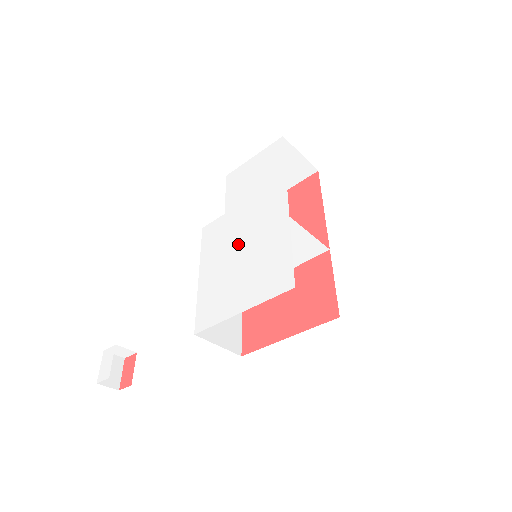
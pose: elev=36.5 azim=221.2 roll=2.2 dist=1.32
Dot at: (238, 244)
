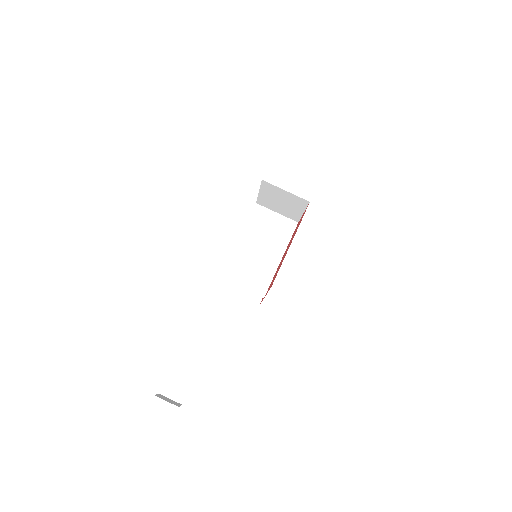
Dot at: (236, 242)
